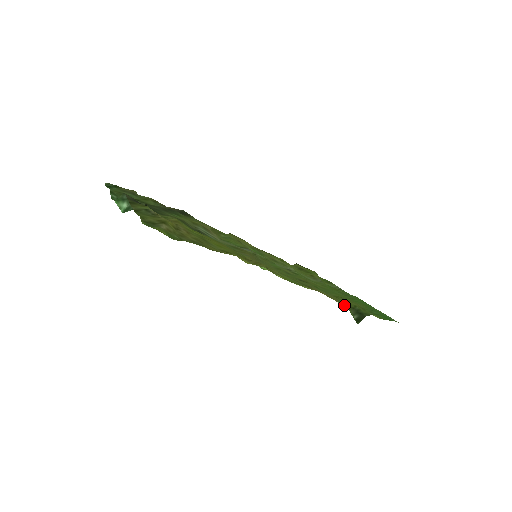
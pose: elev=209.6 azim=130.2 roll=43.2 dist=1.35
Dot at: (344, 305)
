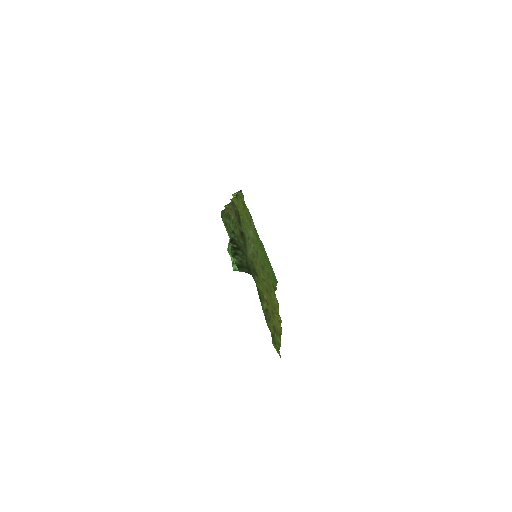
Dot at: occluded
